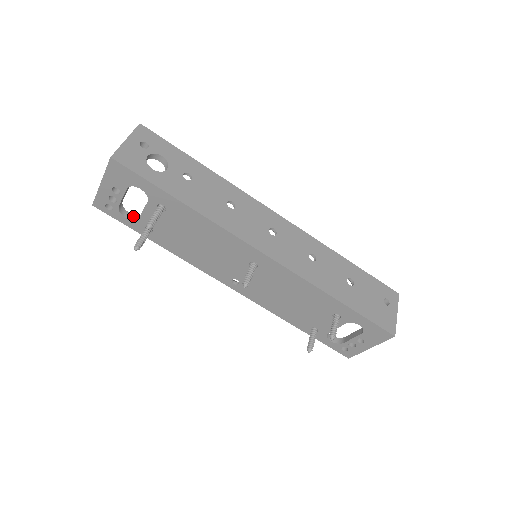
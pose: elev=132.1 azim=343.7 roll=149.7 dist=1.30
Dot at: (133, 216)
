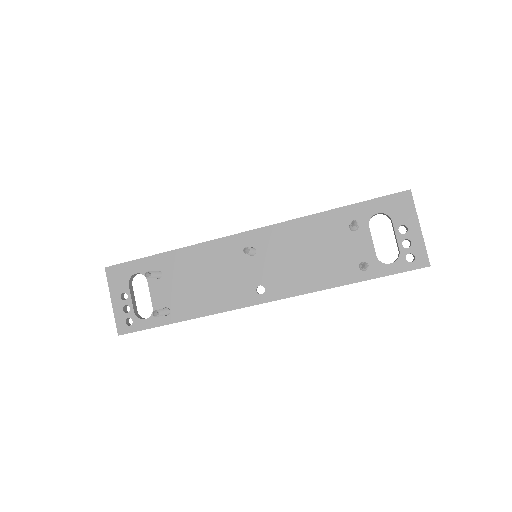
Dot at: (151, 316)
